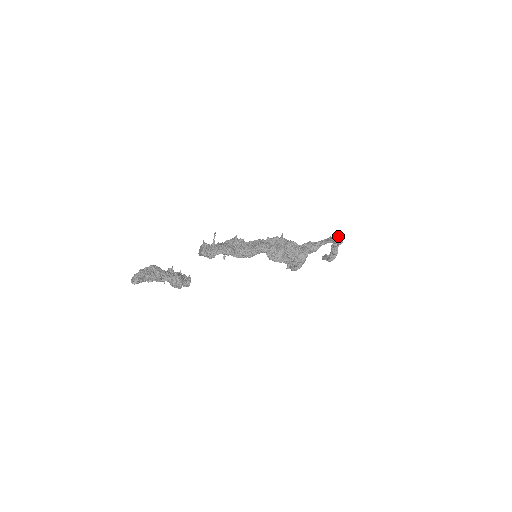
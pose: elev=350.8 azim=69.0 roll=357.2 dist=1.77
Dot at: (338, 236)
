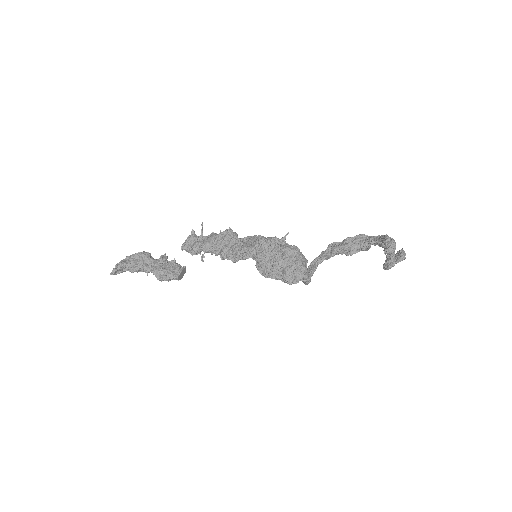
Dot at: (389, 239)
